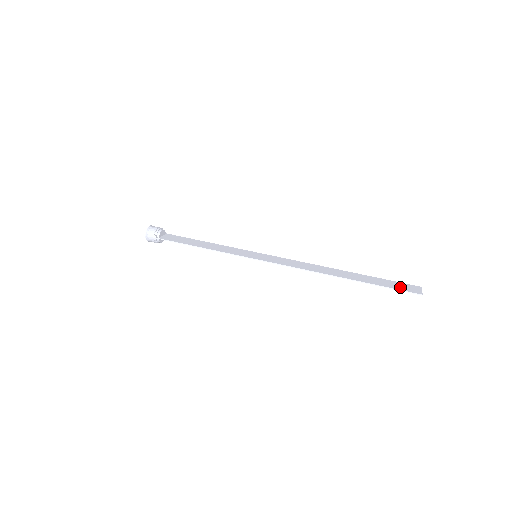
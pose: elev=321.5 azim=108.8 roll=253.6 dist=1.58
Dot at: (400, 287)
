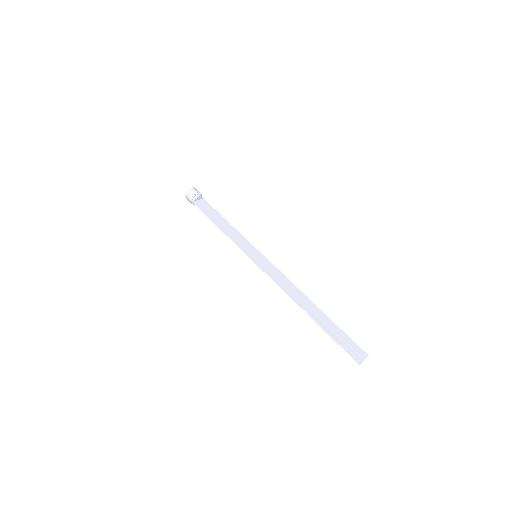
Dot at: (348, 347)
